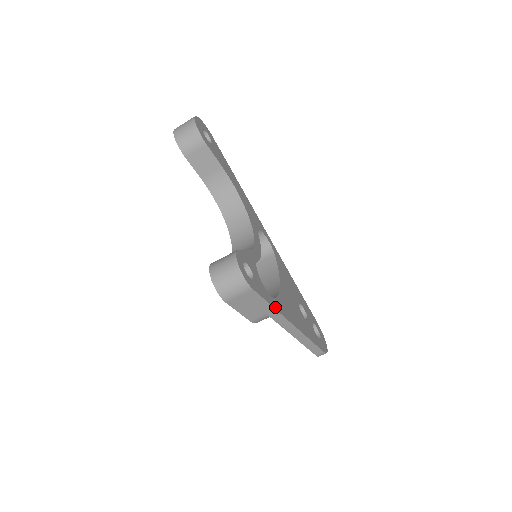
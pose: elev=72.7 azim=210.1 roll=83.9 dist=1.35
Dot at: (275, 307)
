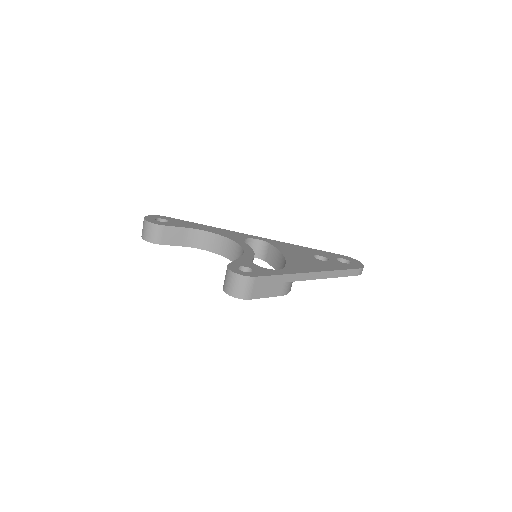
Dot at: (285, 273)
